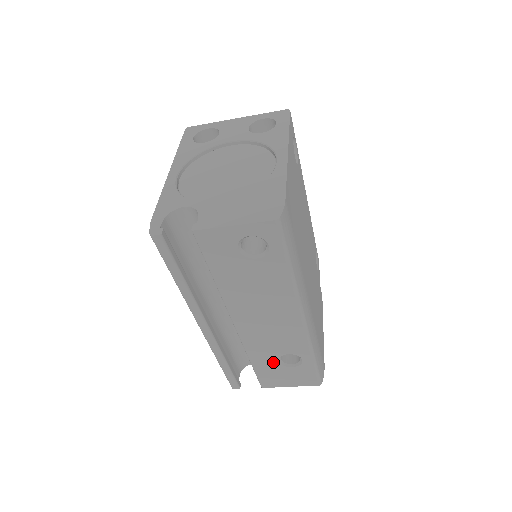
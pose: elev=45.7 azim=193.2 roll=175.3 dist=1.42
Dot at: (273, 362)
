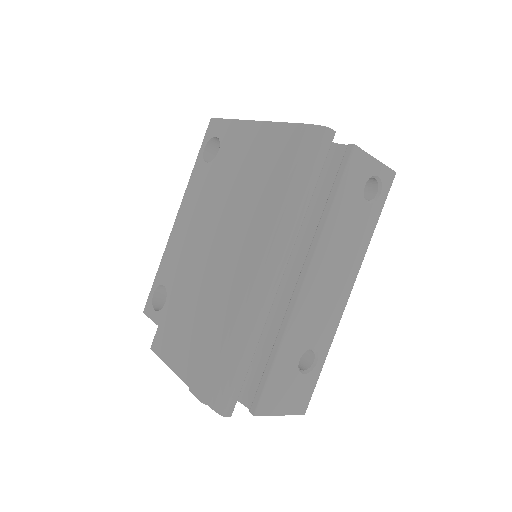
Dot at: (294, 361)
